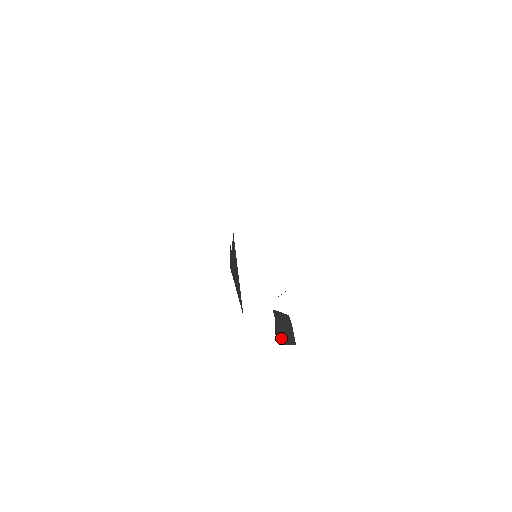
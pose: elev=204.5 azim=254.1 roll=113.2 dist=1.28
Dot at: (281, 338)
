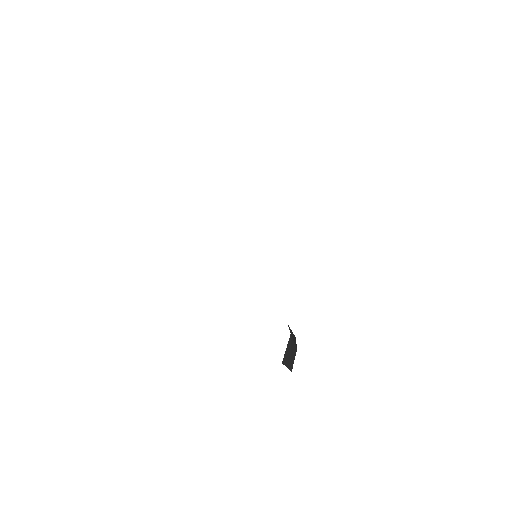
Dot at: (285, 357)
